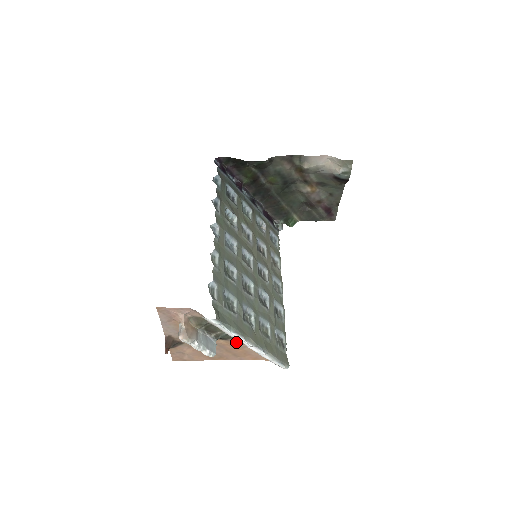
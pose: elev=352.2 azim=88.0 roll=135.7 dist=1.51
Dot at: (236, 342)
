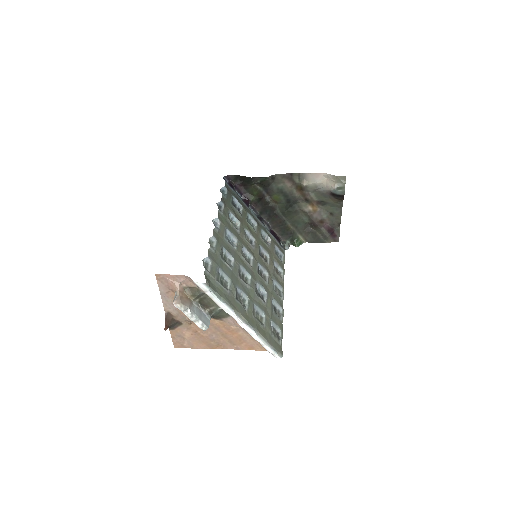
Dot at: (230, 323)
